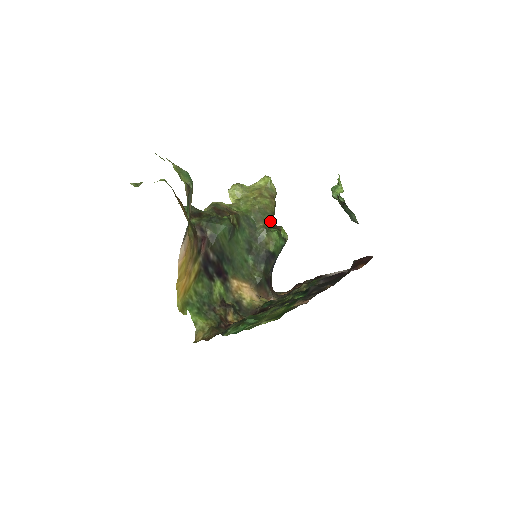
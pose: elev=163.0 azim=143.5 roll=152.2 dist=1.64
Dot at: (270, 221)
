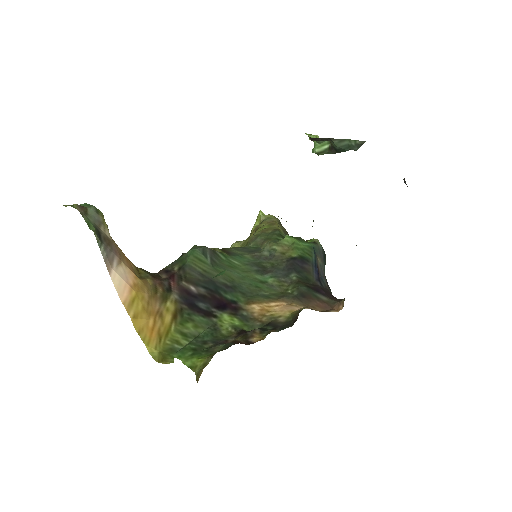
Dot at: (277, 236)
